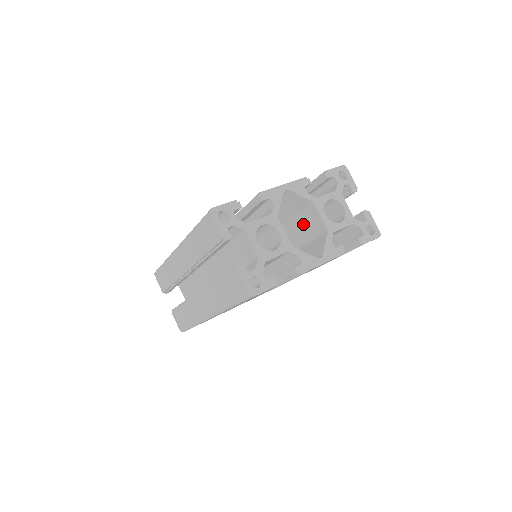
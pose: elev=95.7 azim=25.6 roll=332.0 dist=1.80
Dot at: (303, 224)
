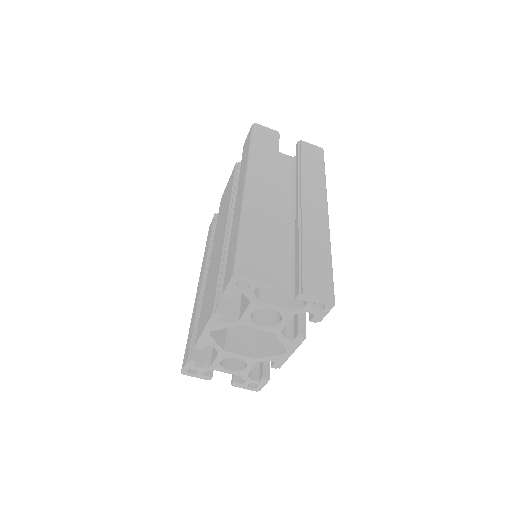
Dot at: occluded
